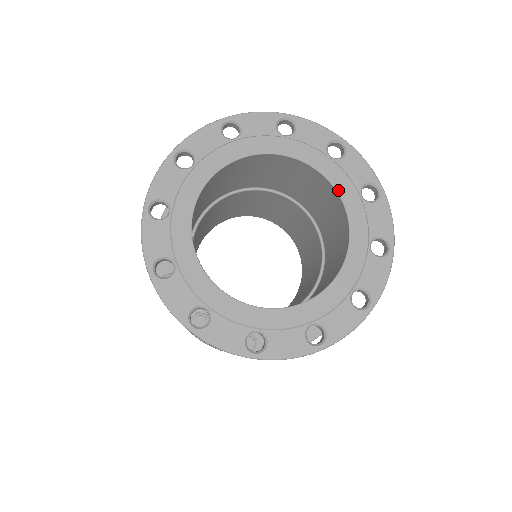
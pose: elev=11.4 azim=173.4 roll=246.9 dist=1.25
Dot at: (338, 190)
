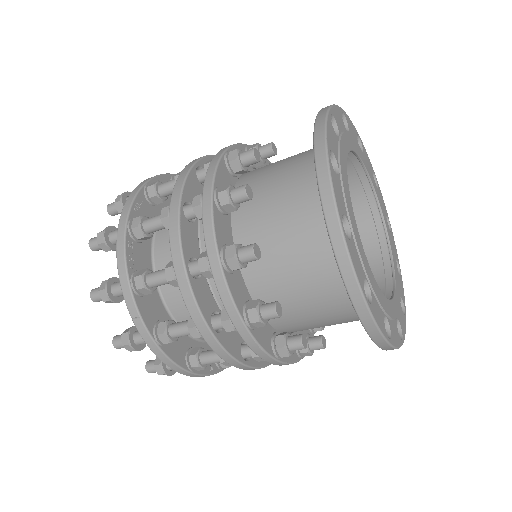
Dot at: (396, 276)
